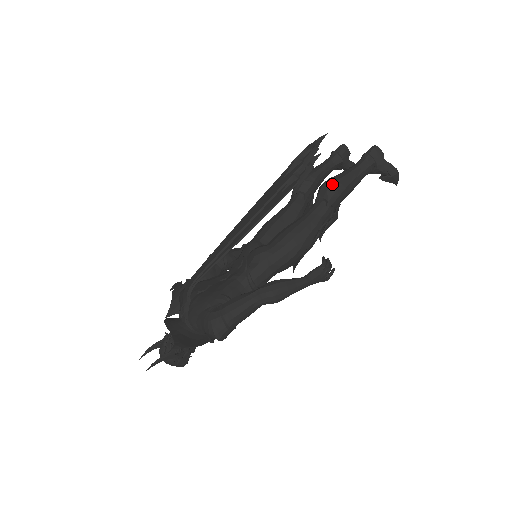
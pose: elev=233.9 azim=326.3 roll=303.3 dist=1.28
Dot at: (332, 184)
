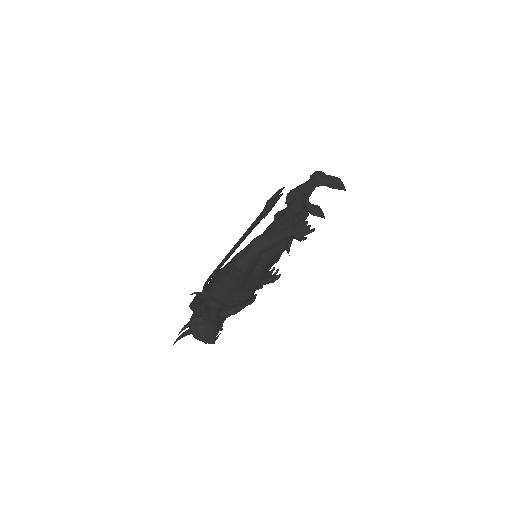
Dot at: (292, 190)
